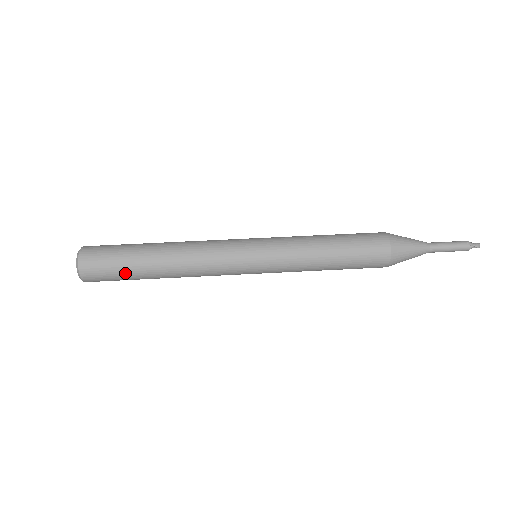
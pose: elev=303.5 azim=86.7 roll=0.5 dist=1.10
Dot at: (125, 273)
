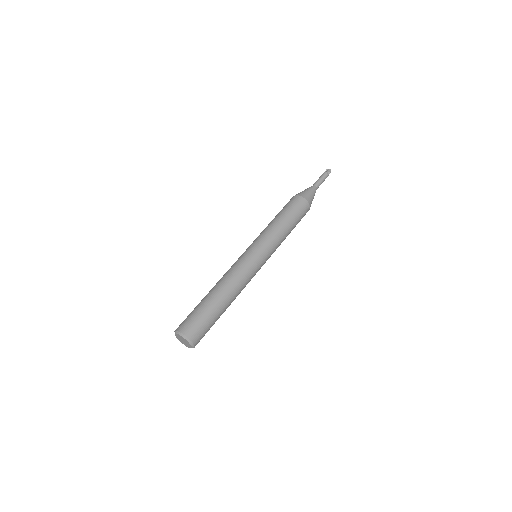
Dot at: occluded
